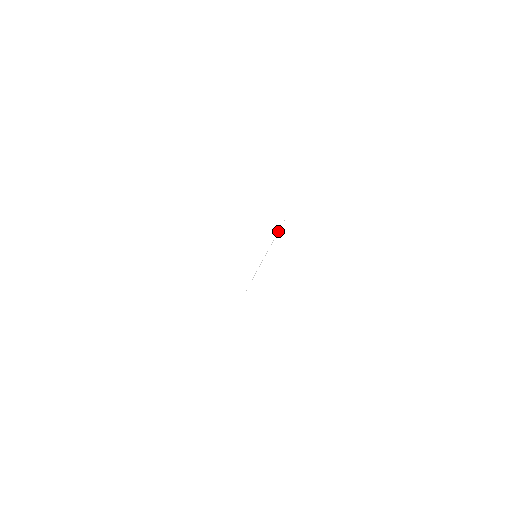
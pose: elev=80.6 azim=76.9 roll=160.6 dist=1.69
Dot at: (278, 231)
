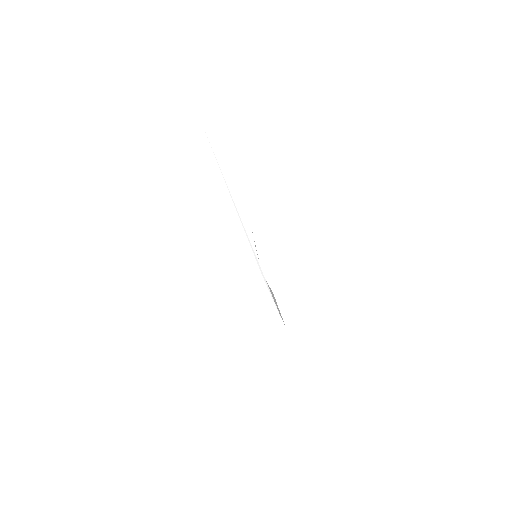
Dot at: occluded
